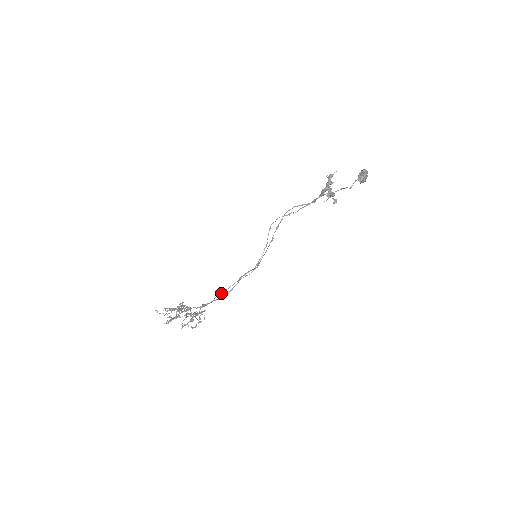
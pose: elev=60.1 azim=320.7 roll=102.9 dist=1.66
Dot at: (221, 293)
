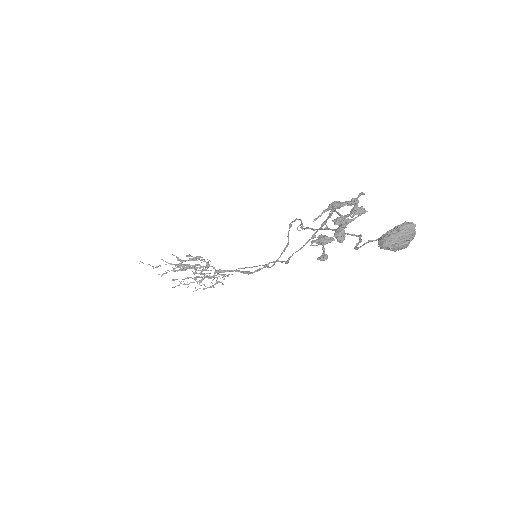
Dot at: occluded
